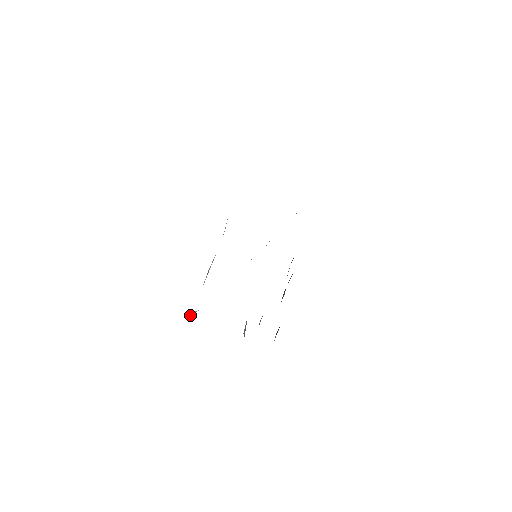
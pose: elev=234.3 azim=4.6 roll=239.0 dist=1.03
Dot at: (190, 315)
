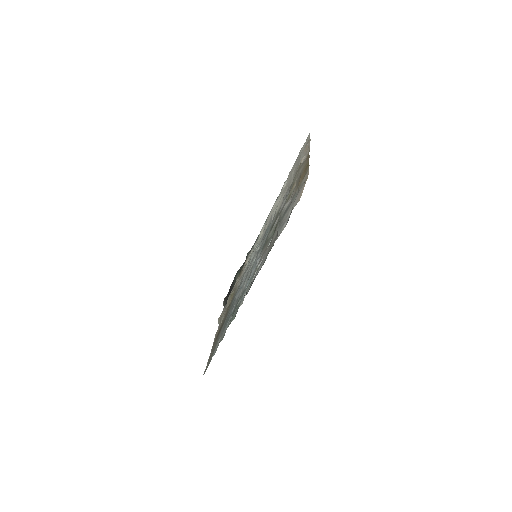
Dot at: (246, 294)
